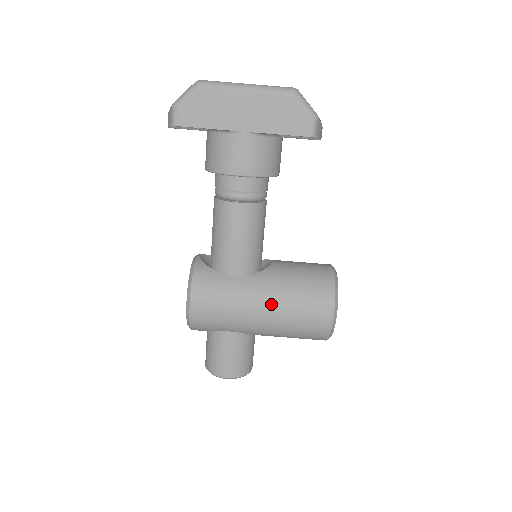
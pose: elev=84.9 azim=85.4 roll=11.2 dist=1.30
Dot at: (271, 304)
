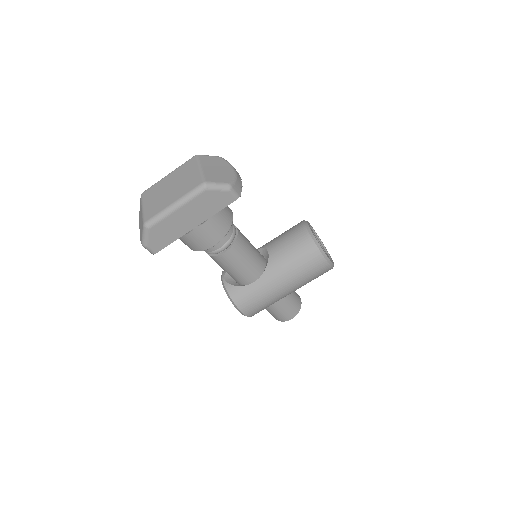
Dot at: (287, 282)
